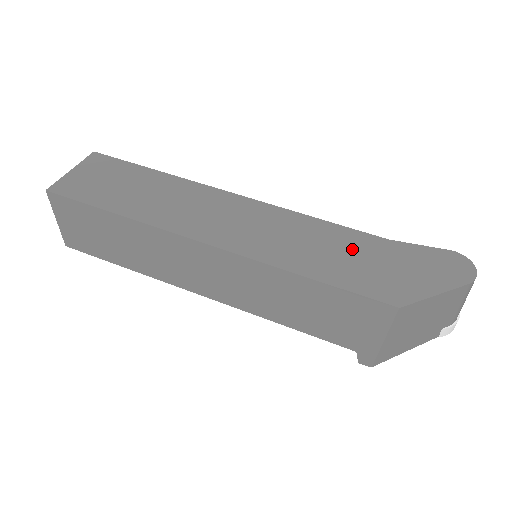
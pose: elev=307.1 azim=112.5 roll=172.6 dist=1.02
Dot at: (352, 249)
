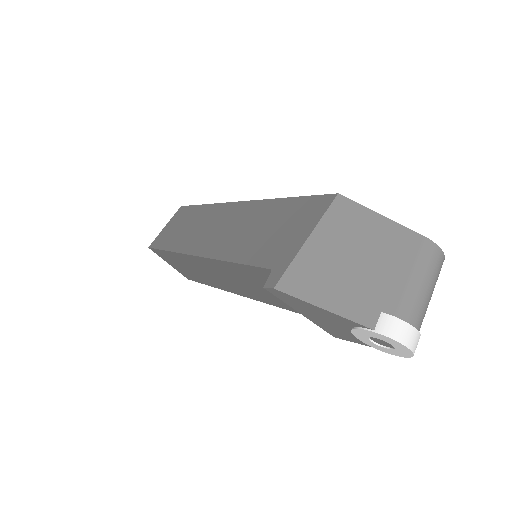
Dot at: occluded
